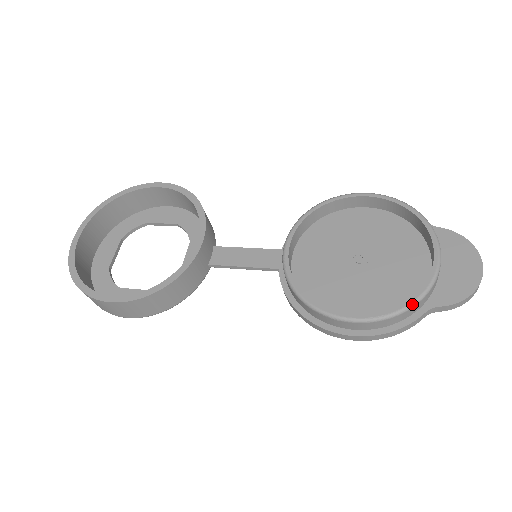
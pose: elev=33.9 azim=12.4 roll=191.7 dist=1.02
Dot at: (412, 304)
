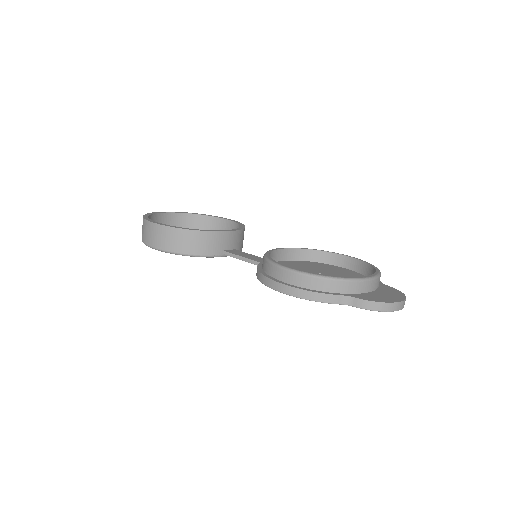
Dot at: (335, 277)
